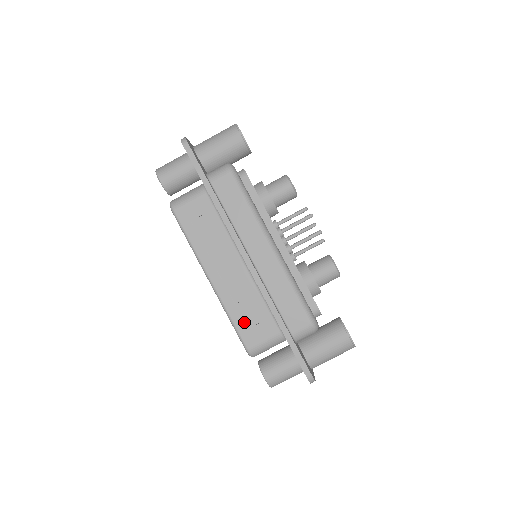
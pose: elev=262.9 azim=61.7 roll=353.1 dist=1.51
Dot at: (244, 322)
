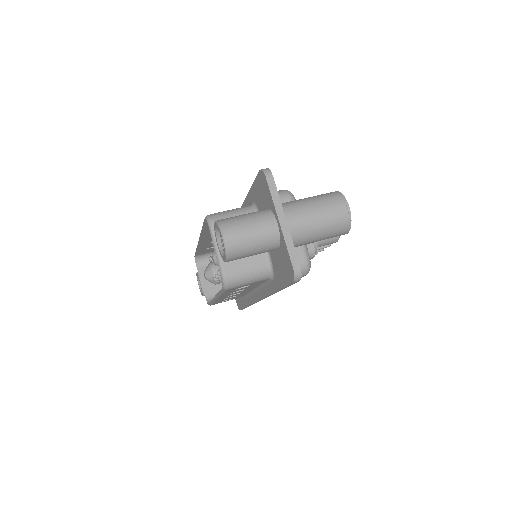
Dot at: occluded
